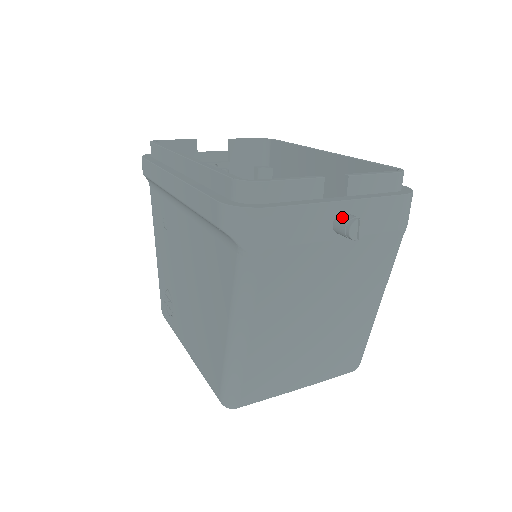
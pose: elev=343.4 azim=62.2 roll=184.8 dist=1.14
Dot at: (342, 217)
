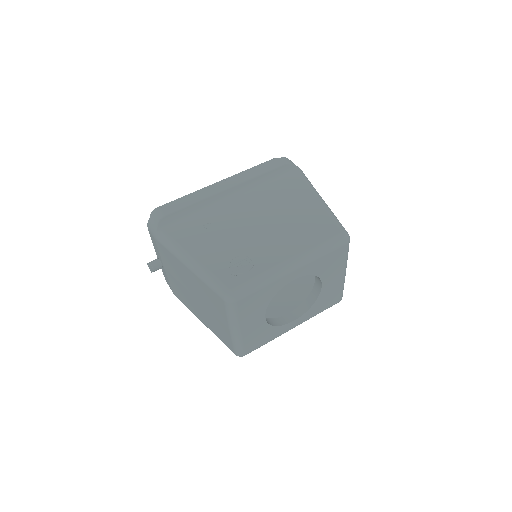
Dot at: occluded
